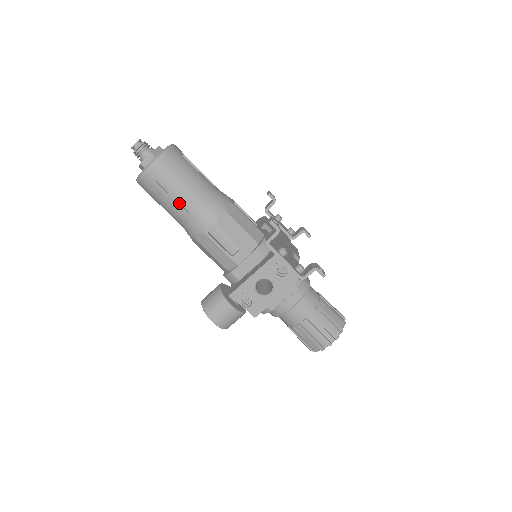
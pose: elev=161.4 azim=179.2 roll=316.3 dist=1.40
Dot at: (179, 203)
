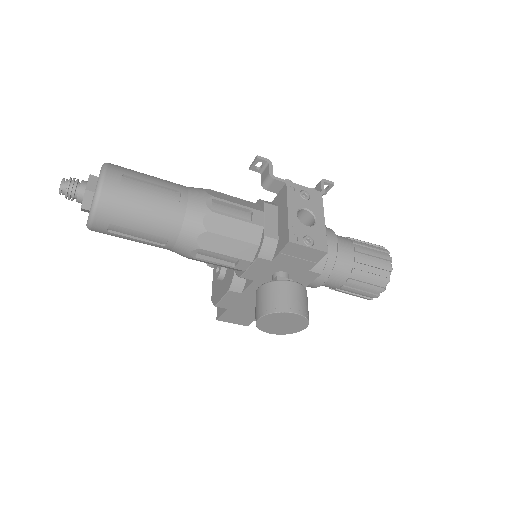
Dot at: (160, 199)
